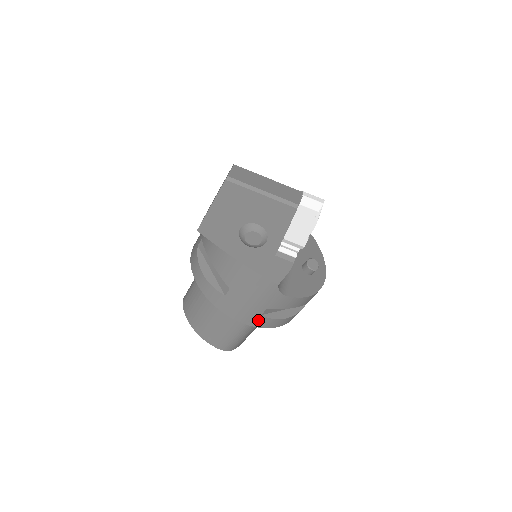
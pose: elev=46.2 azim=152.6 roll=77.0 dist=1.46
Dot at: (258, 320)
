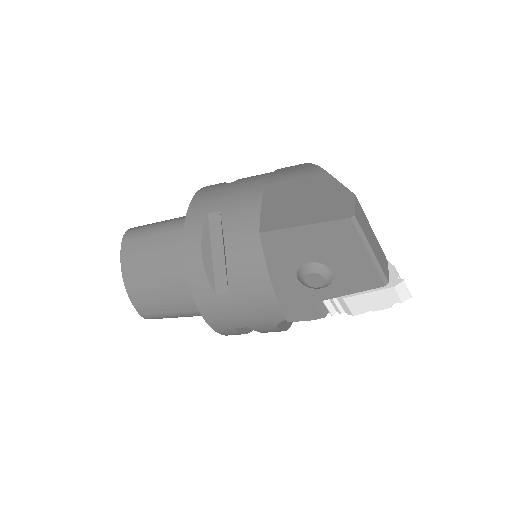
Dot at: (226, 329)
